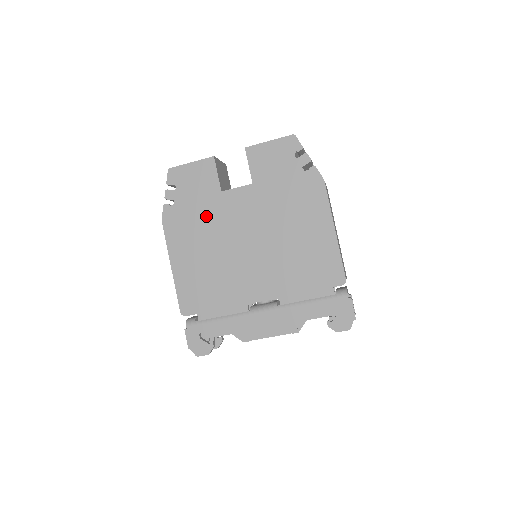
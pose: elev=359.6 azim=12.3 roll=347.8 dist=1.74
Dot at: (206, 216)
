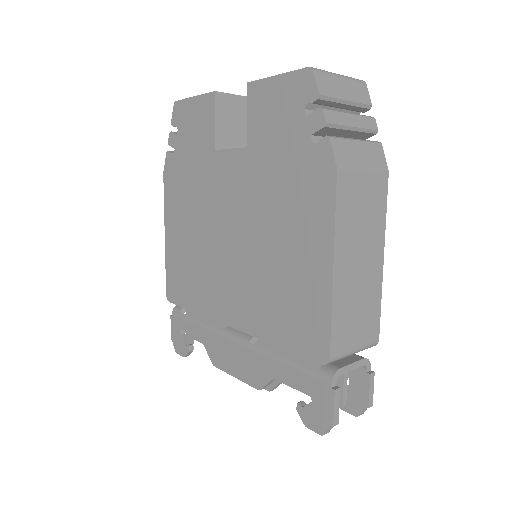
Dot at: (198, 182)
